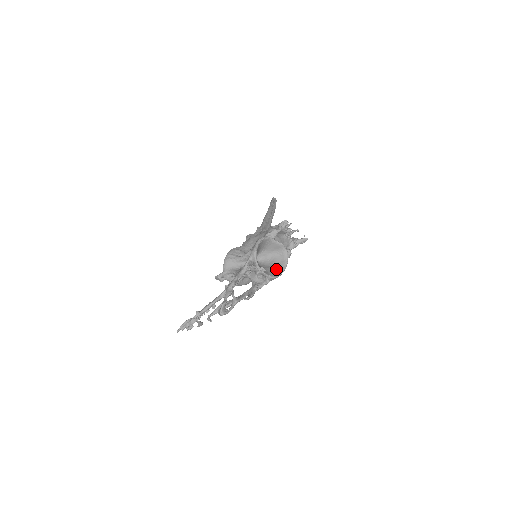
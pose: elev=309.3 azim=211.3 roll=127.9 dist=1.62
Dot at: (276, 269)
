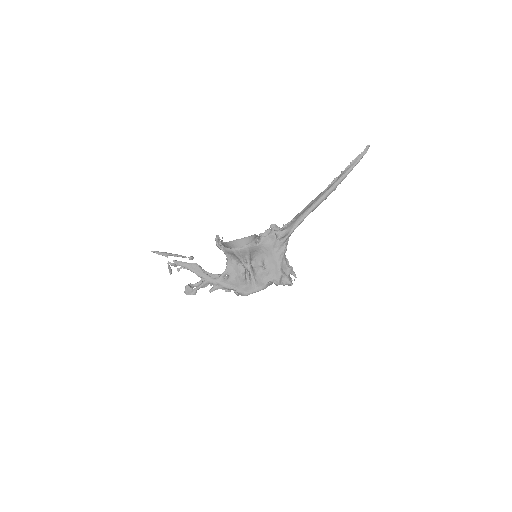
Dot at: occluded
